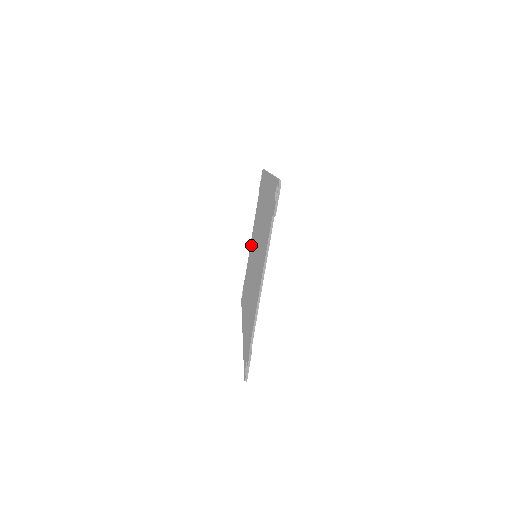
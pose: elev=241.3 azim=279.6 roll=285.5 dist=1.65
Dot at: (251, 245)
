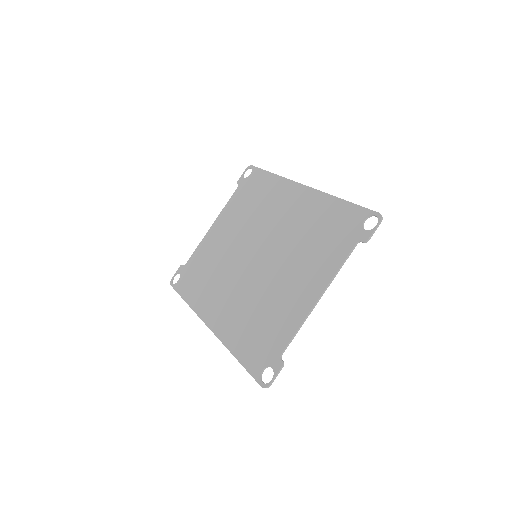
Dot at: (216, 235)
